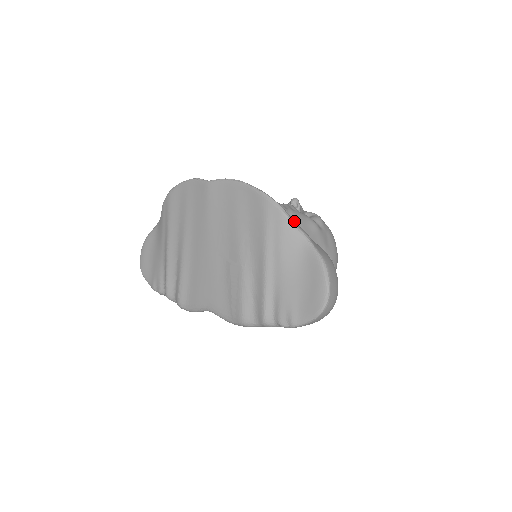
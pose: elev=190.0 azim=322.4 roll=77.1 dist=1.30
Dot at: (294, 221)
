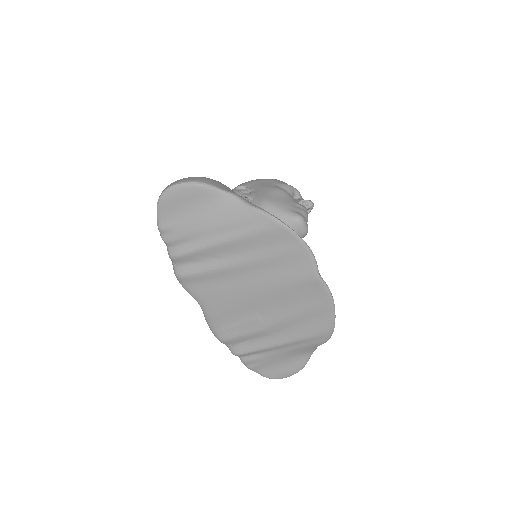
Dot at: occluded
